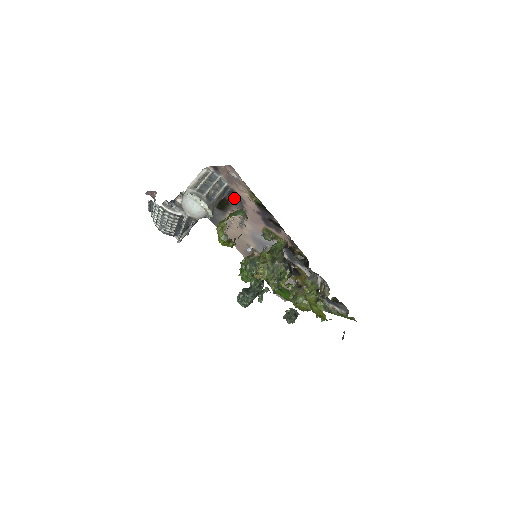
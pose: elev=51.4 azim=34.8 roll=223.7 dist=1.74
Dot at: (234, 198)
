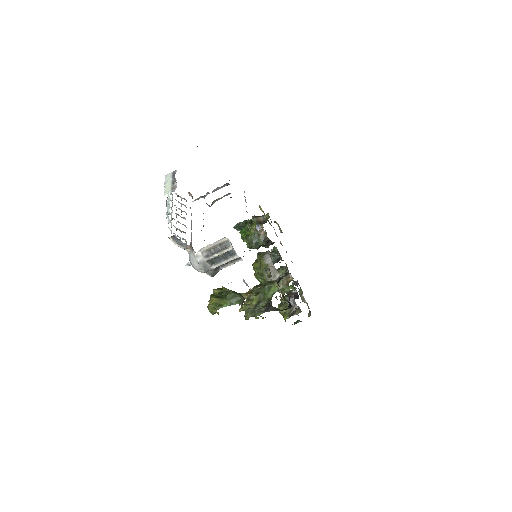
Dot at: occluded
